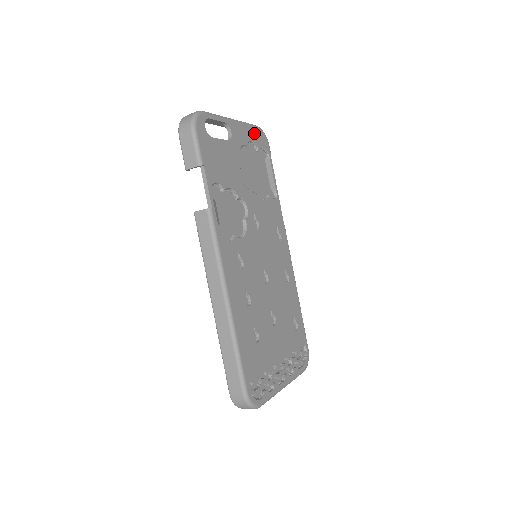
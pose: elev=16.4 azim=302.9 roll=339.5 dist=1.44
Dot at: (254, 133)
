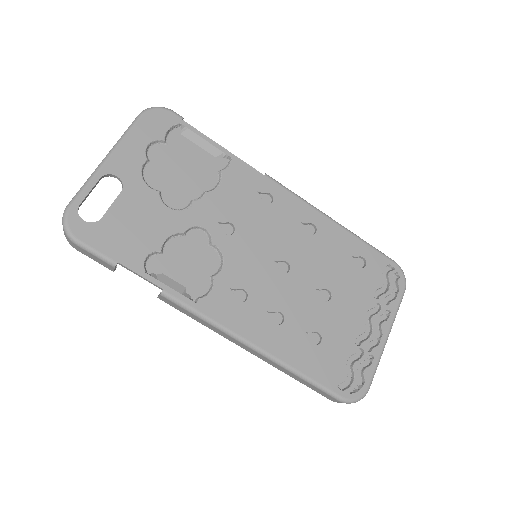
Dot at: (143, 130)
